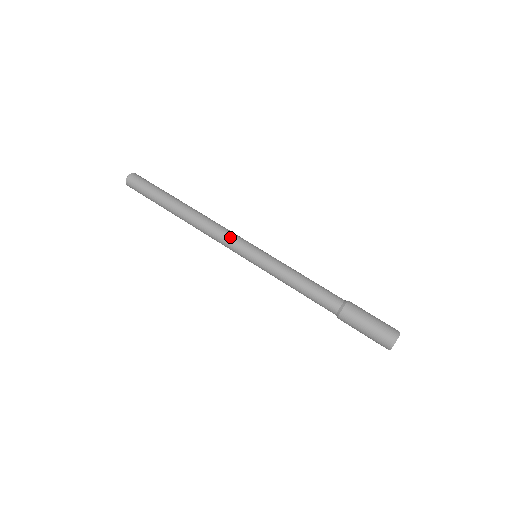
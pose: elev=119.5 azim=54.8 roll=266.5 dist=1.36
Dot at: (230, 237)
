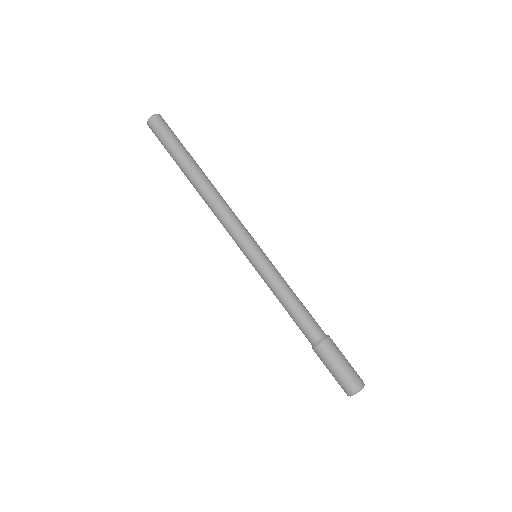
Dot at: (236, 229)
